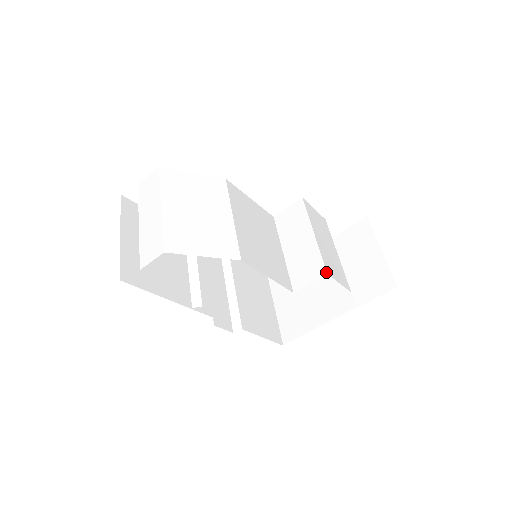
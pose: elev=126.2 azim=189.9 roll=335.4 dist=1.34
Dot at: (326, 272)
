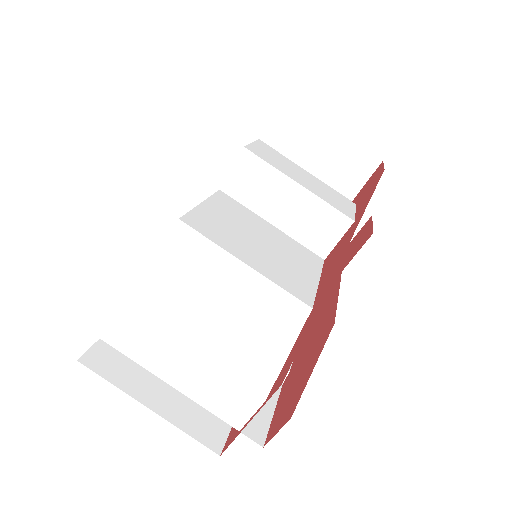
Dot at: (352, 220)
